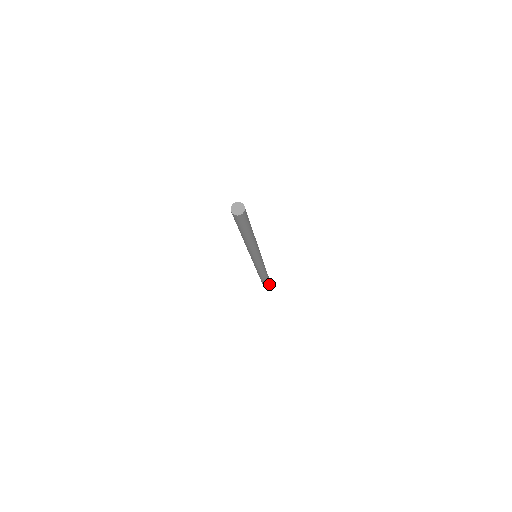
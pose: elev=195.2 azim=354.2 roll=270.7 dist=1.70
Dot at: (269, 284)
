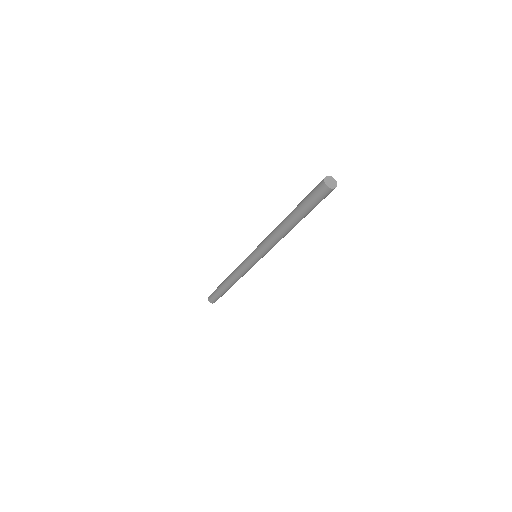
Dot at: occluded
